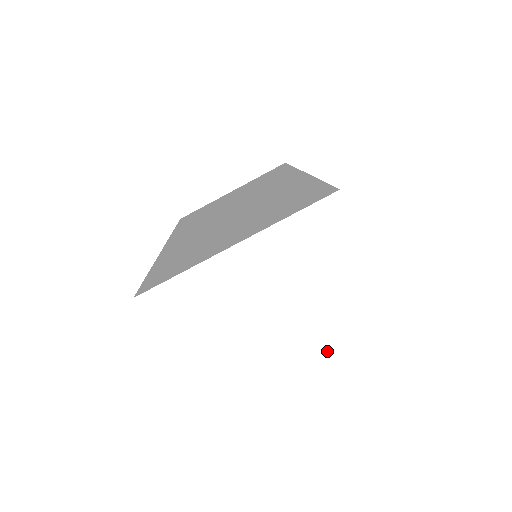
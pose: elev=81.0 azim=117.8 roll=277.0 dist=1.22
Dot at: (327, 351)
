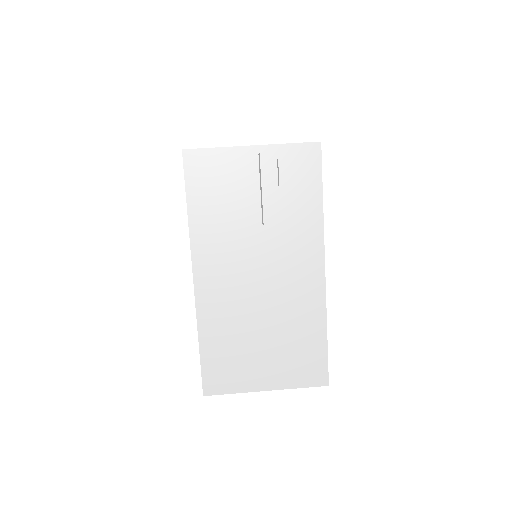
Dot at: (273, 153)
